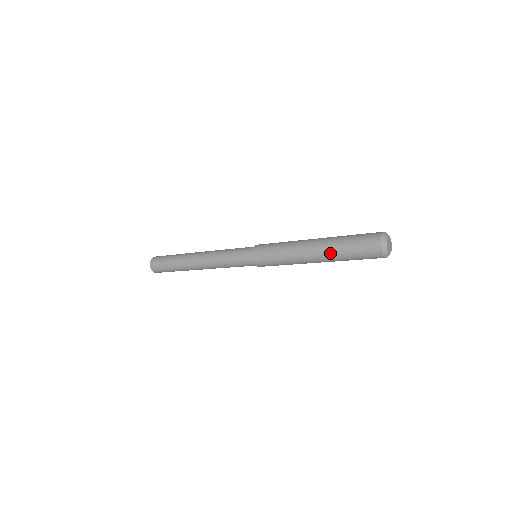
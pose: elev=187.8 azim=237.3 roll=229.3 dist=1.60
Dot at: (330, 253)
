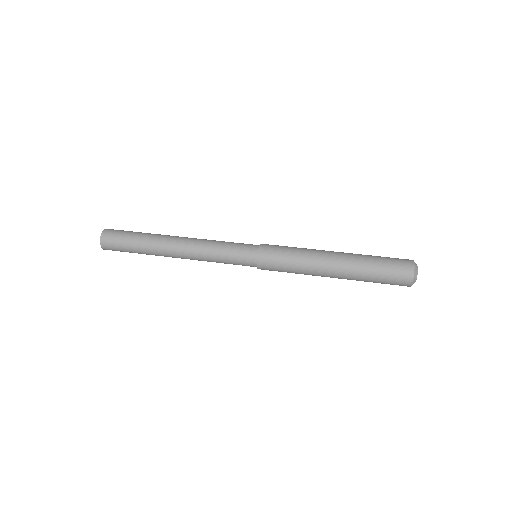
Dot at: occluded
